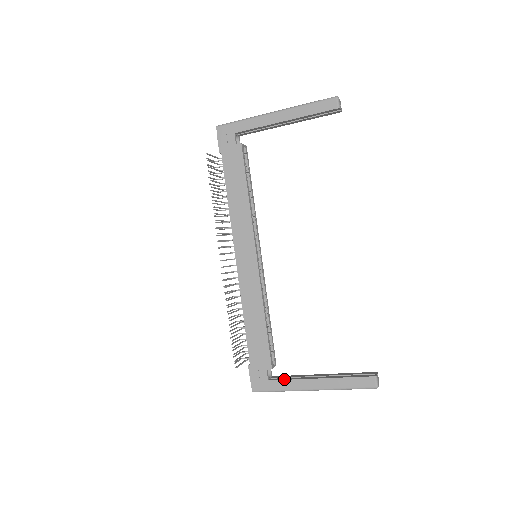
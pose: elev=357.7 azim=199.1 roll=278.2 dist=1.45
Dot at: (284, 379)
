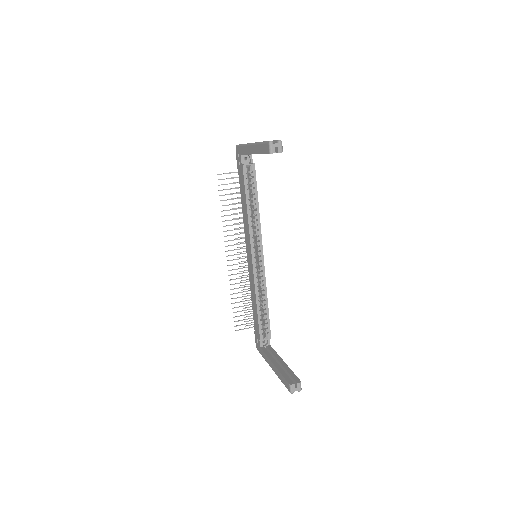
Dot at: (265, 352)
